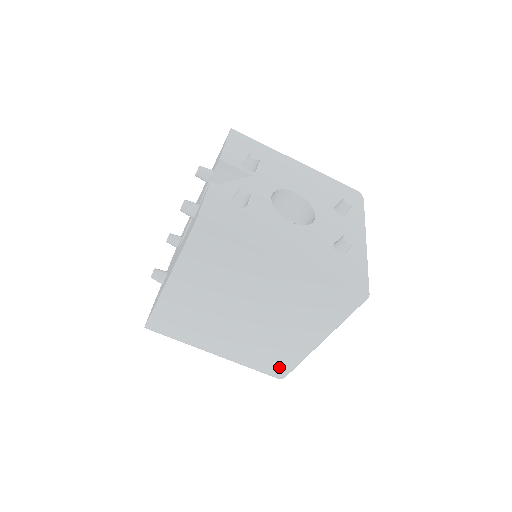
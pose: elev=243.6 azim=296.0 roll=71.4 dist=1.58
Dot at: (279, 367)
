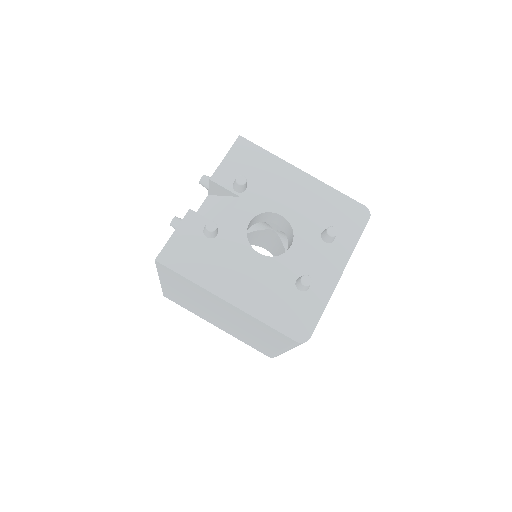
Dot at: (265, 352)
